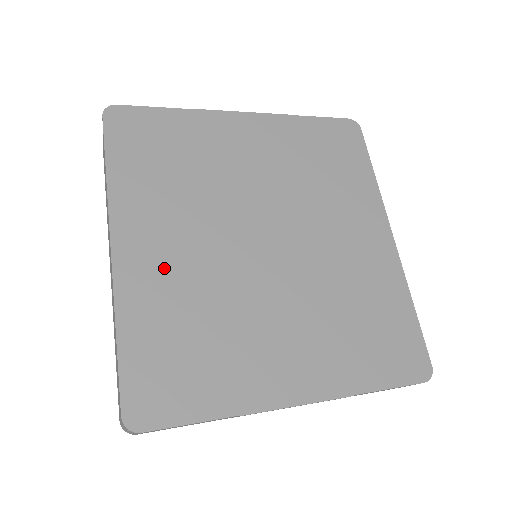
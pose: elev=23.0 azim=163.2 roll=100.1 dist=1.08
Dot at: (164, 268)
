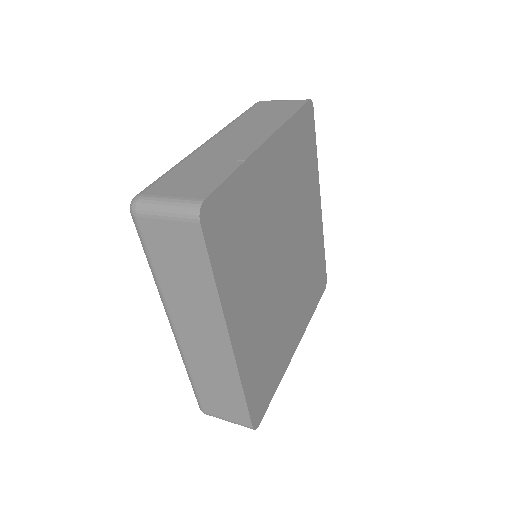
Dot at: (253, 329)
